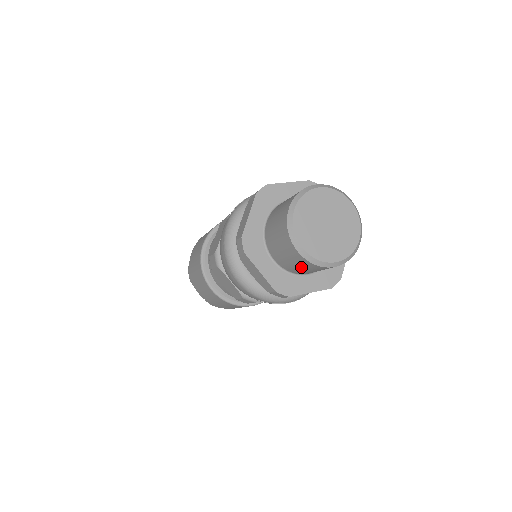
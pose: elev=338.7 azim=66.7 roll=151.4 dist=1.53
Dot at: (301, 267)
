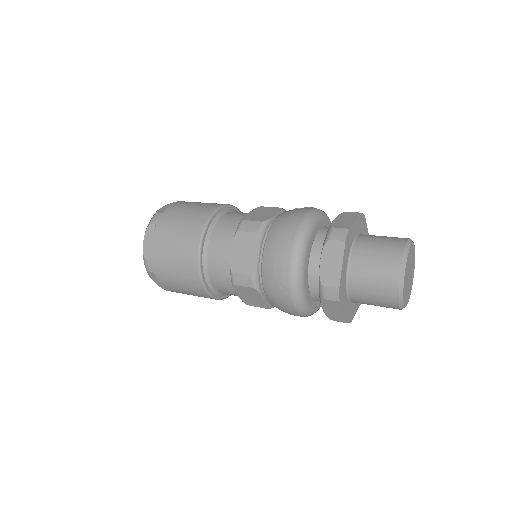
Dot at: (375, 286)
